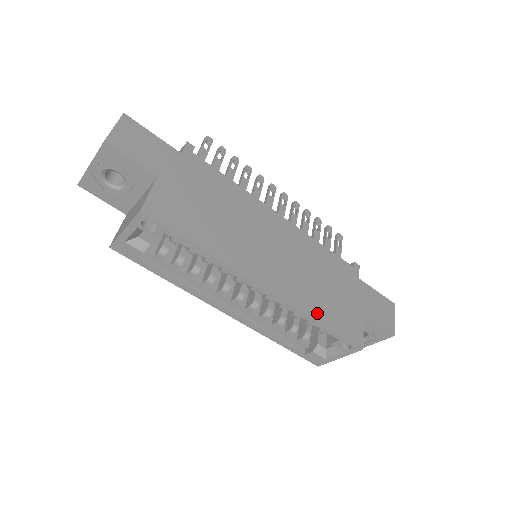
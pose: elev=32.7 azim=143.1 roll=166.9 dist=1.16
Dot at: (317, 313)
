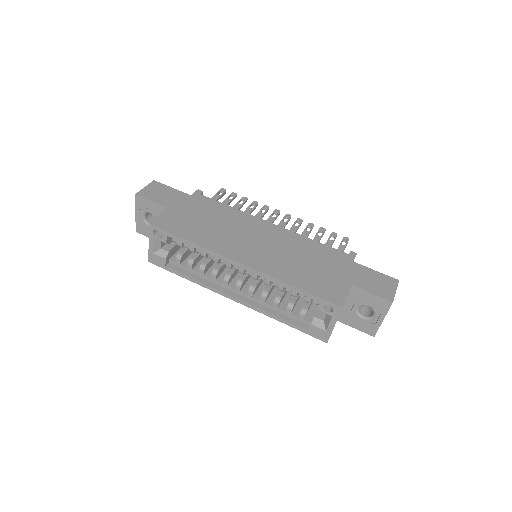
Dot at: (293, 280)
